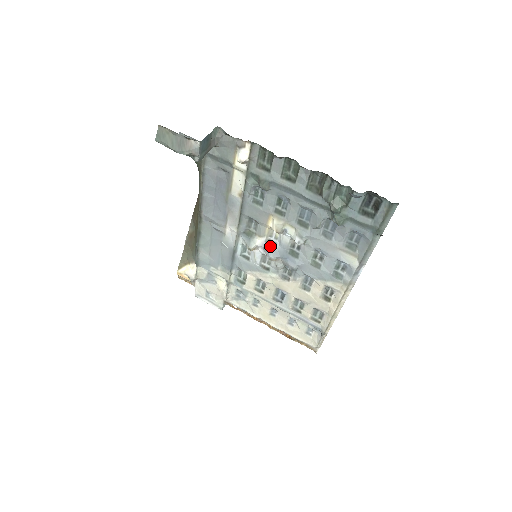
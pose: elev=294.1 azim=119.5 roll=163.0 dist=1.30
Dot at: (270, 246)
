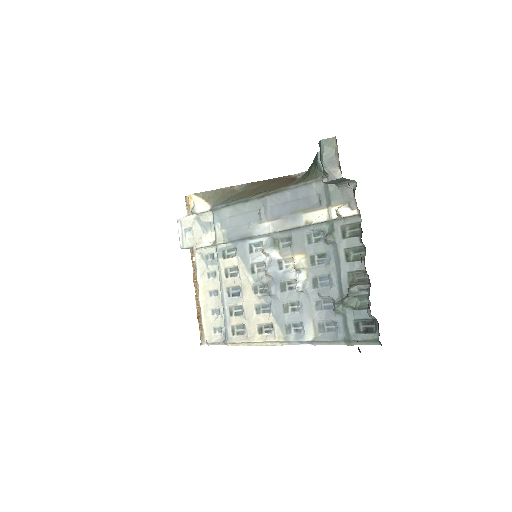
Dot at: (277, 265)
